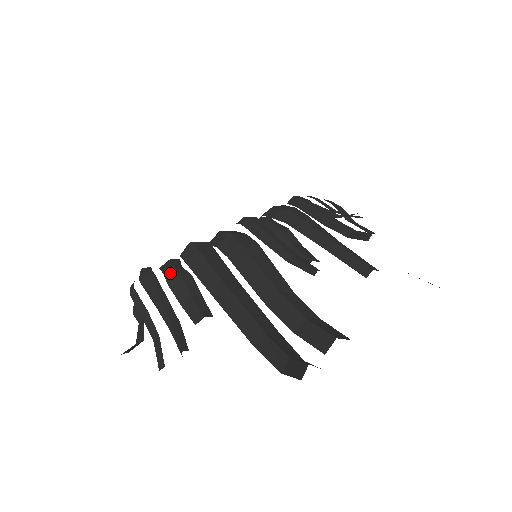
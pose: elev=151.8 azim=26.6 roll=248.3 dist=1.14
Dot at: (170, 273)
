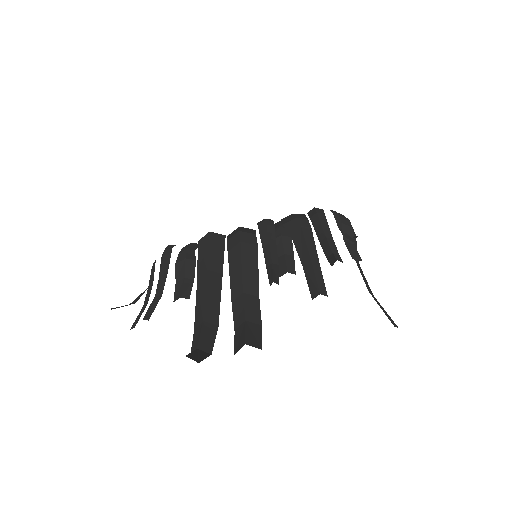
Dot at: (182, 254)
